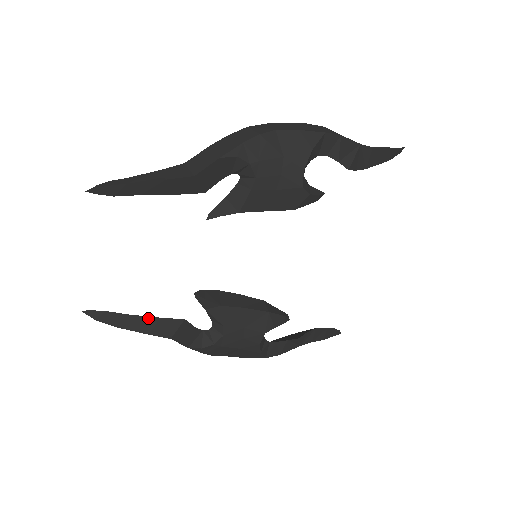
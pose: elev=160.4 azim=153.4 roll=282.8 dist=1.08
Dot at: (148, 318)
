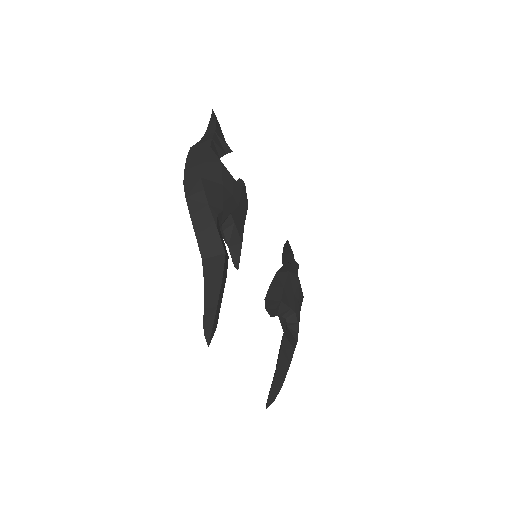
Dot at: (279, 359)
